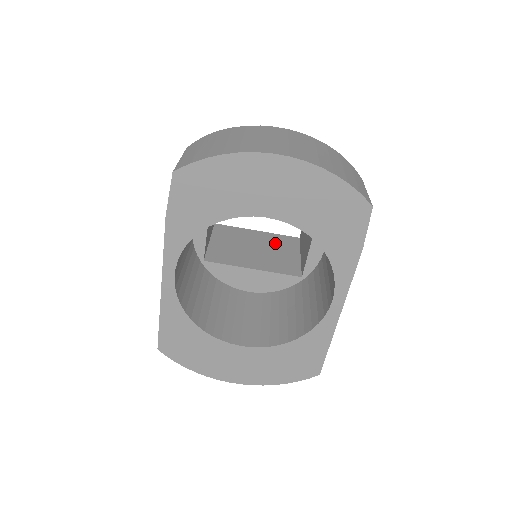
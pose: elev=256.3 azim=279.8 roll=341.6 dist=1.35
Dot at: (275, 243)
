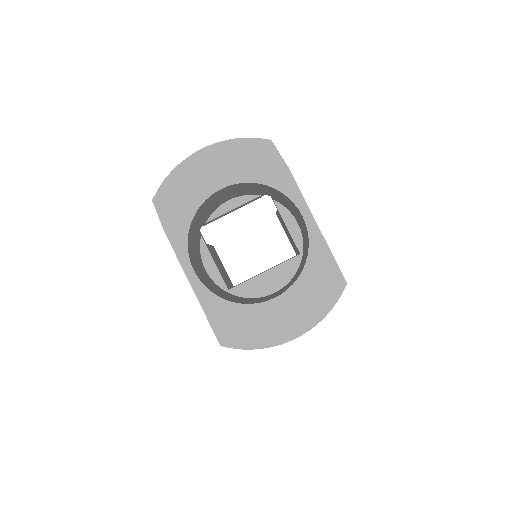
Dot at: occluded
